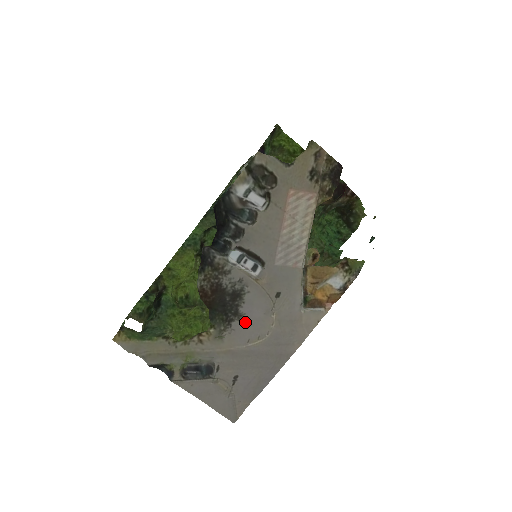
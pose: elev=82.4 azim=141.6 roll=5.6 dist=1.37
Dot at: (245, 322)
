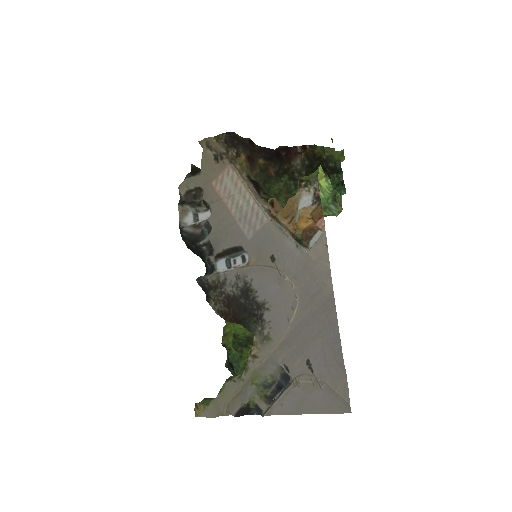
Dot at: (272, 306)
